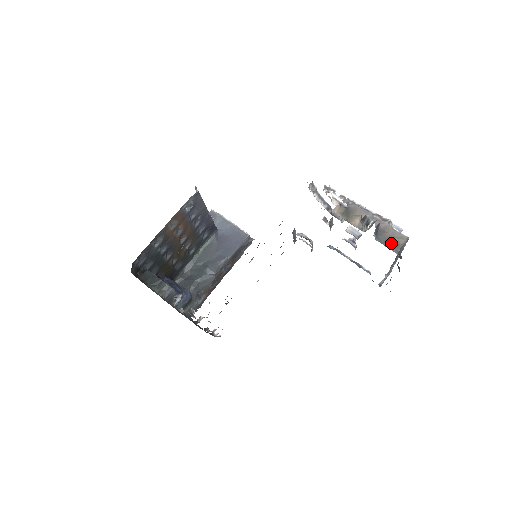
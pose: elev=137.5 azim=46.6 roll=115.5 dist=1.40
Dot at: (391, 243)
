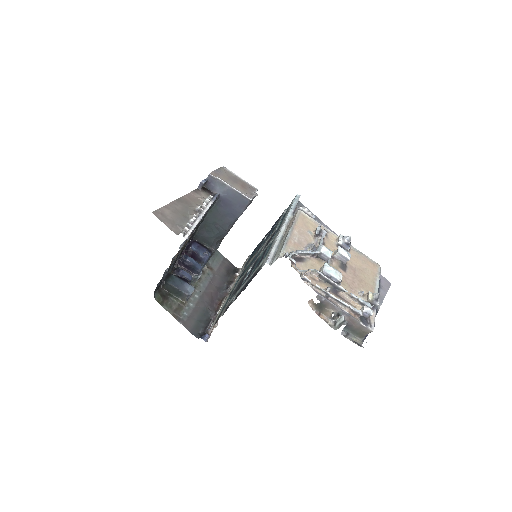
Dot at: (357, 333)
